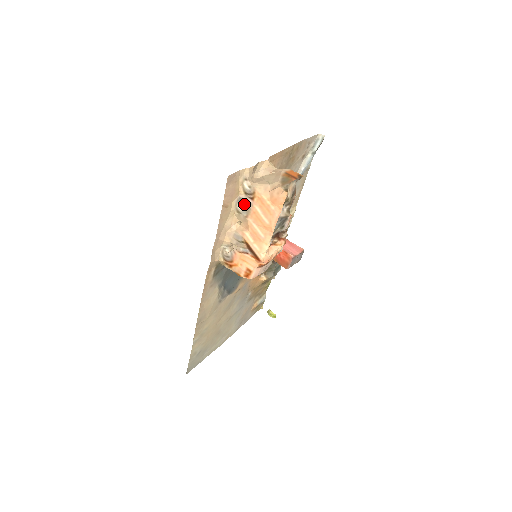
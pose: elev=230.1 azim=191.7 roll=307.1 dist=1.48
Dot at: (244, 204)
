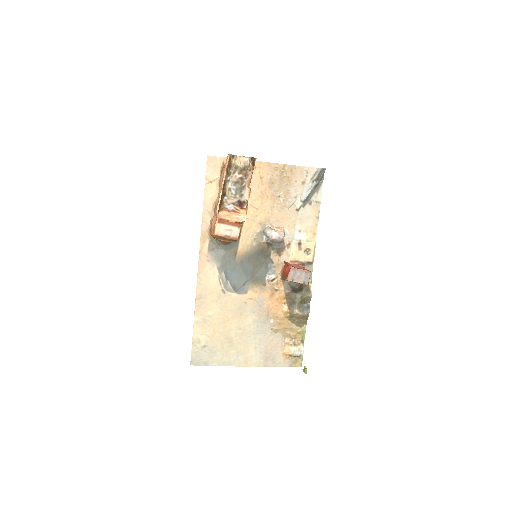
Dot at: occluded
